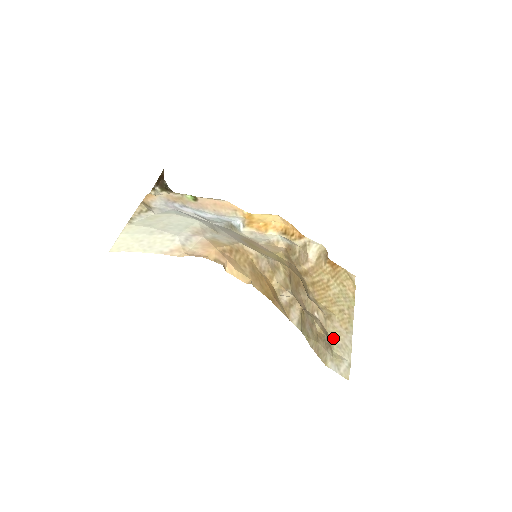
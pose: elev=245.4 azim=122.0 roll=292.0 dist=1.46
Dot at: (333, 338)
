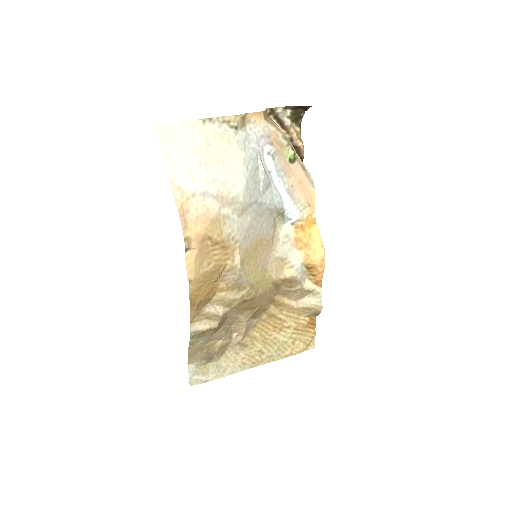
Dot at: (224, 357)
